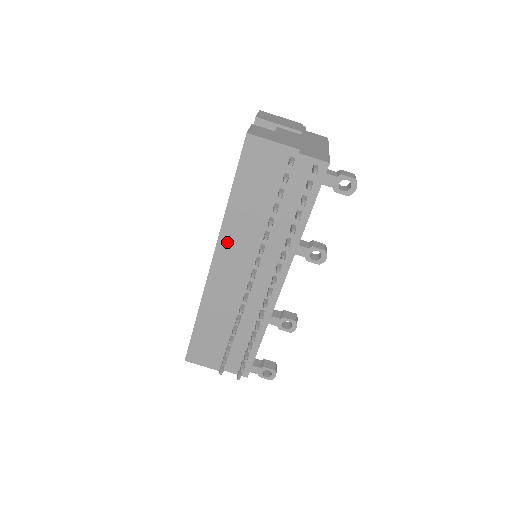
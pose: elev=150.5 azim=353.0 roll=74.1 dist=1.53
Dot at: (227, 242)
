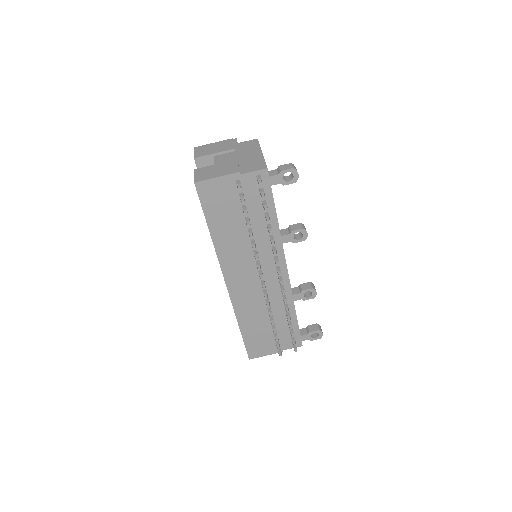
Dot at: (228, 263)
